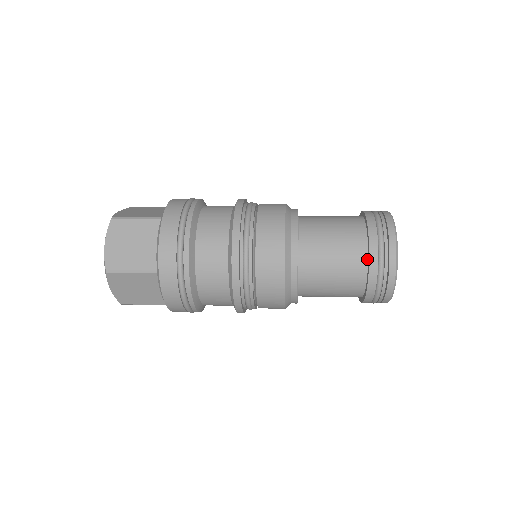
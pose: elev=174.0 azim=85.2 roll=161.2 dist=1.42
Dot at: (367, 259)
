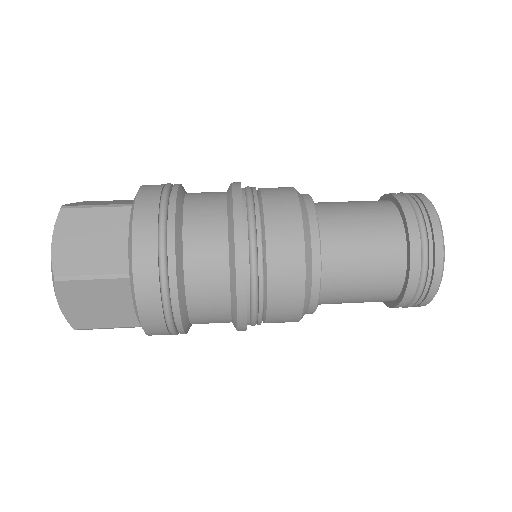
Dot at: (398, 295)
